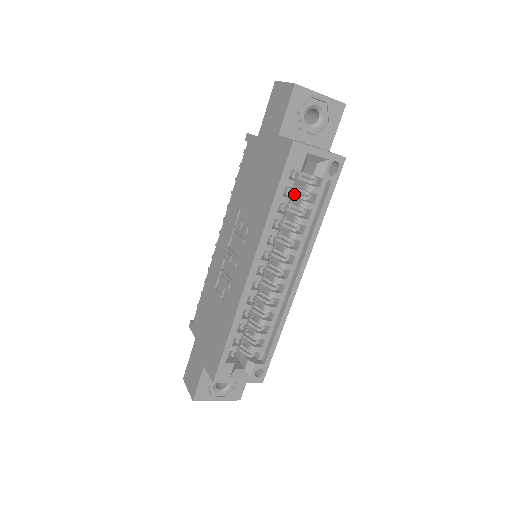
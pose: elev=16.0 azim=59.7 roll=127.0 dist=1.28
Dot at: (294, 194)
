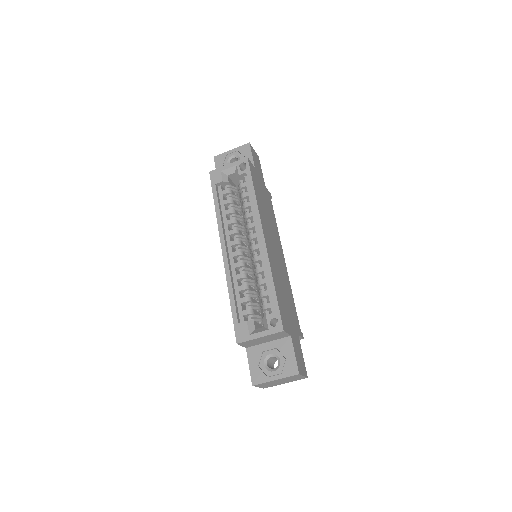
Dot at: occluded
